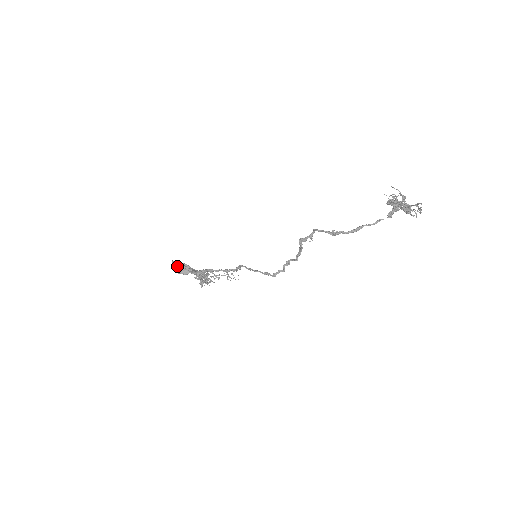
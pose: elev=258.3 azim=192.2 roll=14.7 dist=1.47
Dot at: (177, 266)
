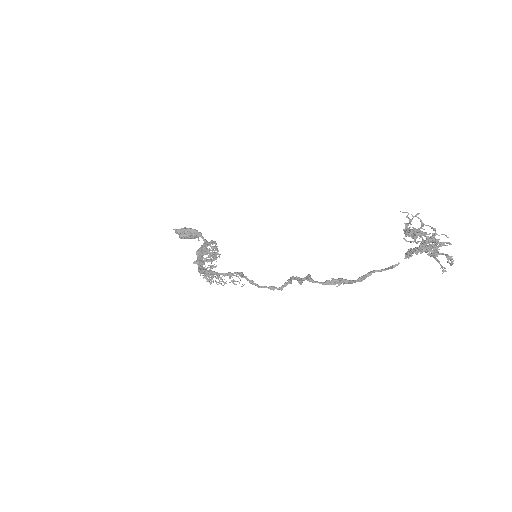
Dot at: (181, 235)
